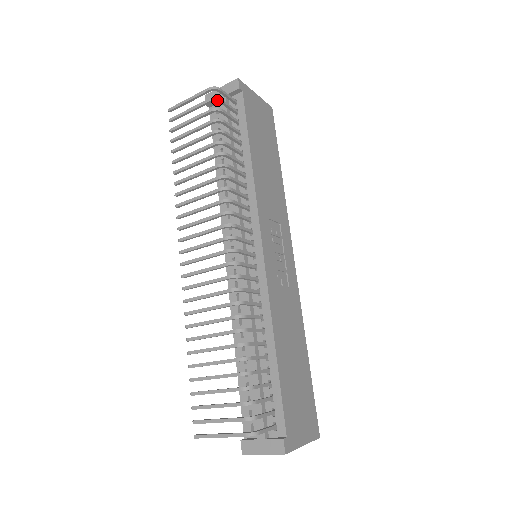
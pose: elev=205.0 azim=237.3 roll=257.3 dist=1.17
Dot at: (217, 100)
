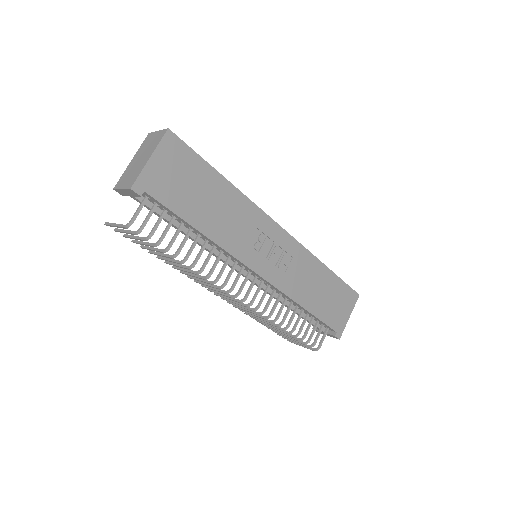
Dot at: (140, 232)
